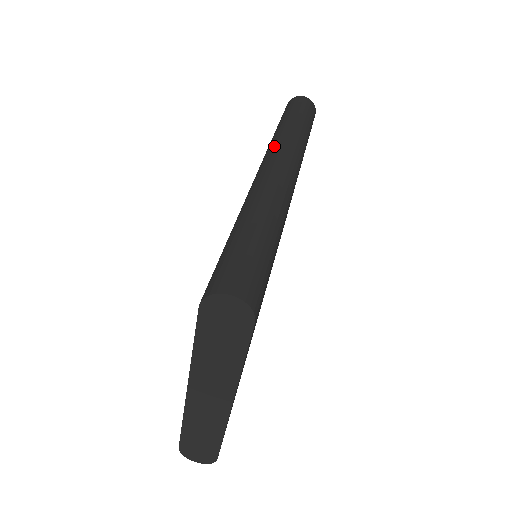
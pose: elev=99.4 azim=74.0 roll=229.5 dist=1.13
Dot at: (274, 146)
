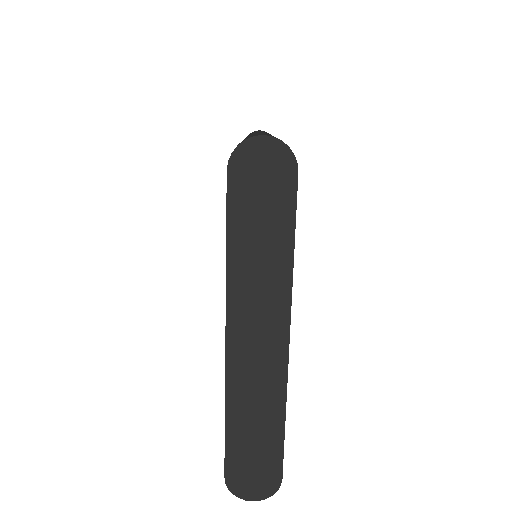
Dot at: occluded
